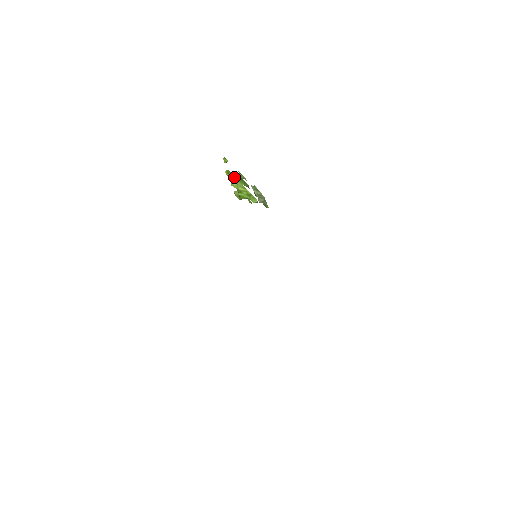
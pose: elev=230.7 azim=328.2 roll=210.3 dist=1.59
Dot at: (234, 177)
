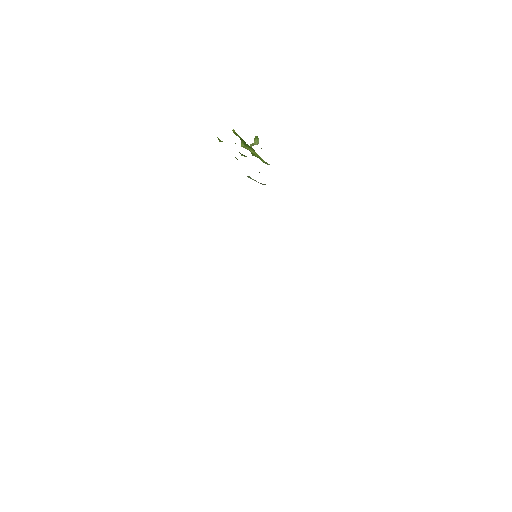
Dot at: (242, 139)
